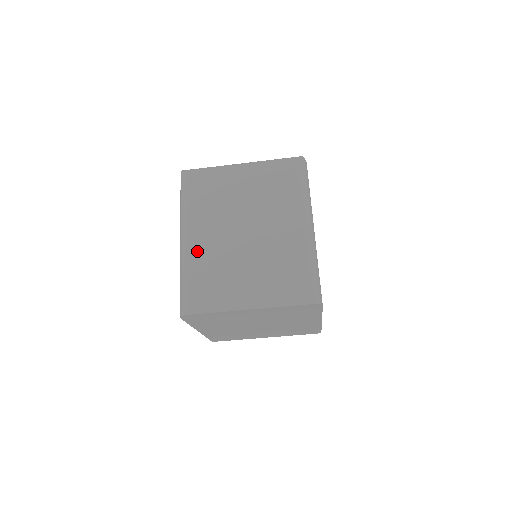
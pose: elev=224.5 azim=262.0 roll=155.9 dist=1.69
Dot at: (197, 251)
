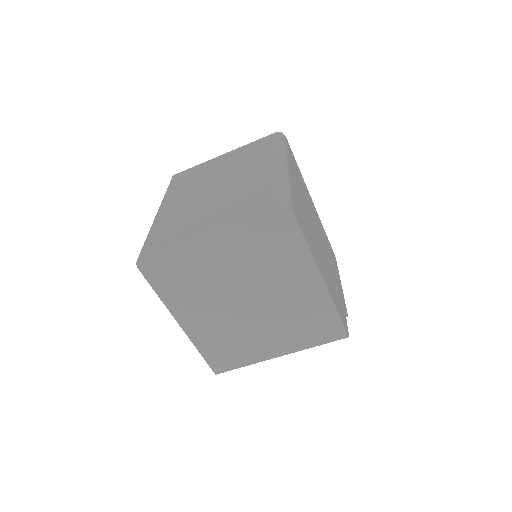
Dot at: (167, 212)
